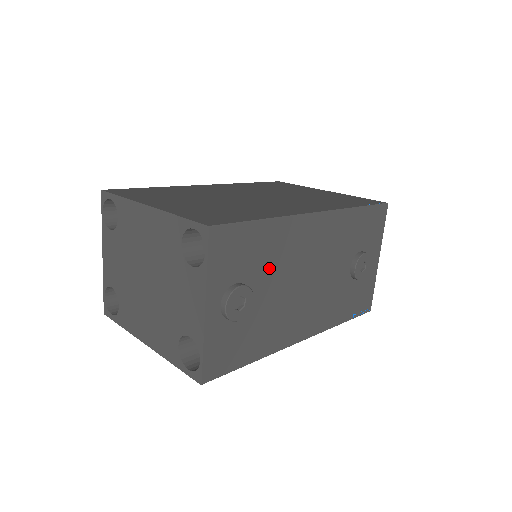
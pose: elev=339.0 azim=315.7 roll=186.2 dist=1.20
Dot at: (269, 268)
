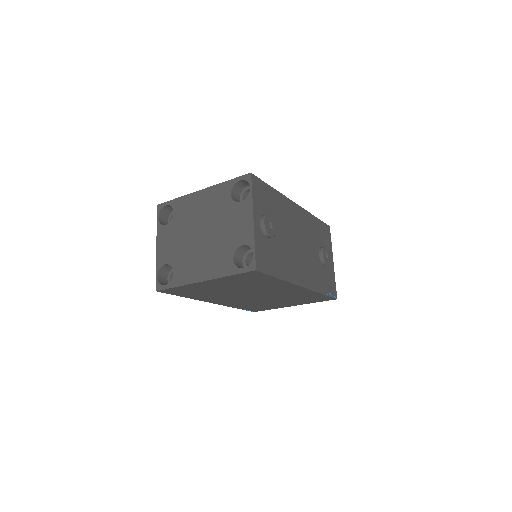
Dot at: (279, 219)
